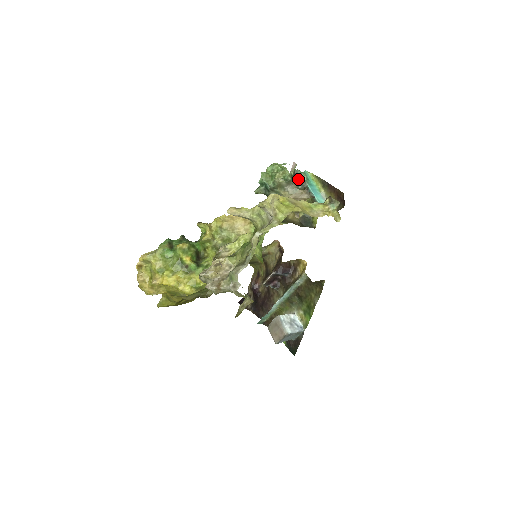
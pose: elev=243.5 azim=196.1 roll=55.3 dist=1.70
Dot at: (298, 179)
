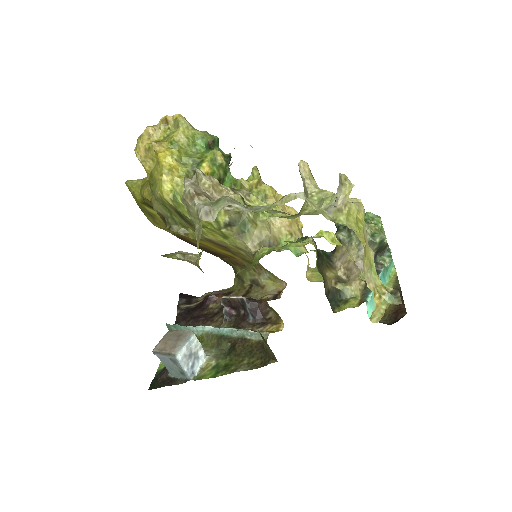
Dot at: (380, 257)
